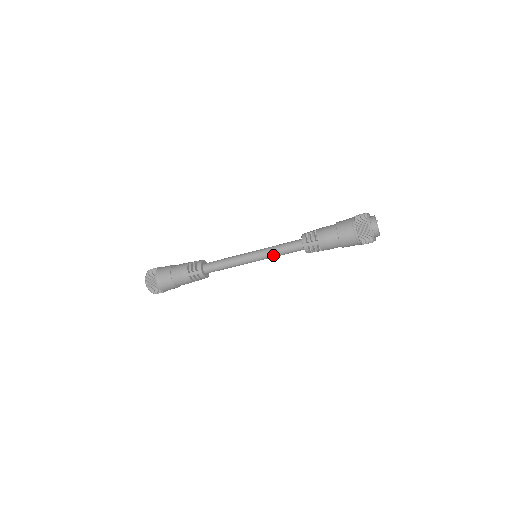
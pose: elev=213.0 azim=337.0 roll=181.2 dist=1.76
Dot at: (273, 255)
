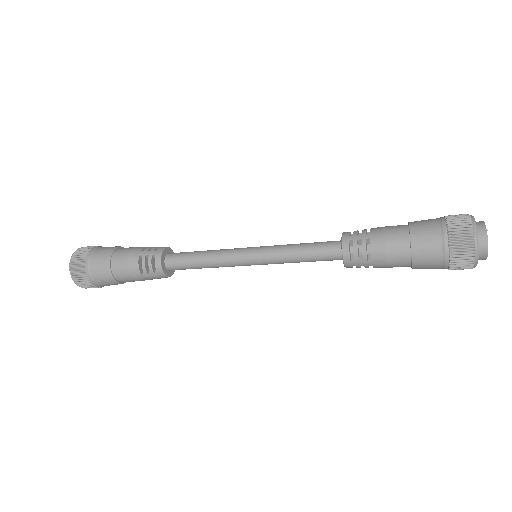
Dot at: occluded
